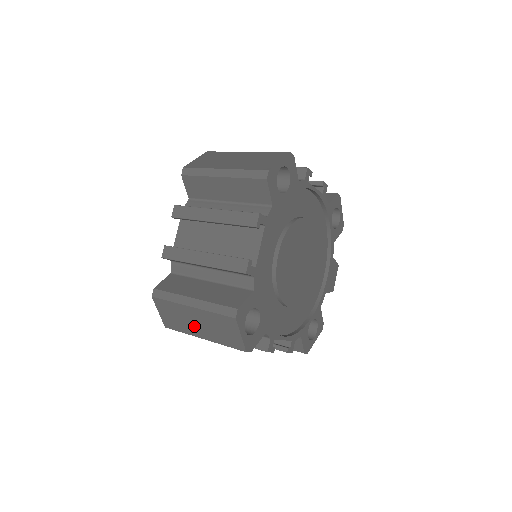
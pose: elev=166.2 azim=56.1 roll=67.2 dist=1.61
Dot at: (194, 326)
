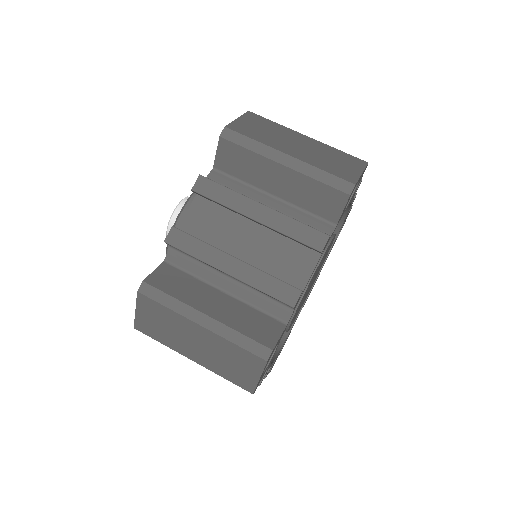
Dot at: (188, 344)
